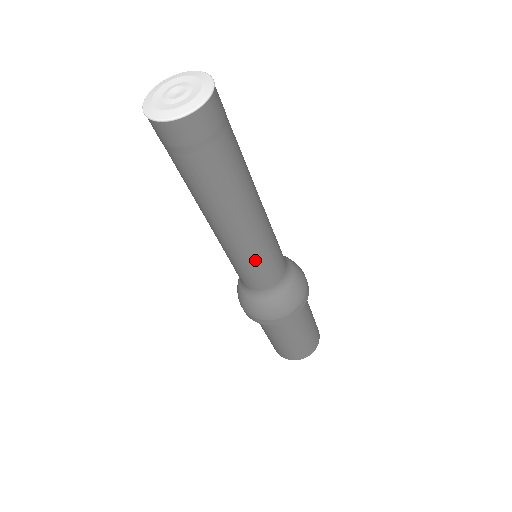
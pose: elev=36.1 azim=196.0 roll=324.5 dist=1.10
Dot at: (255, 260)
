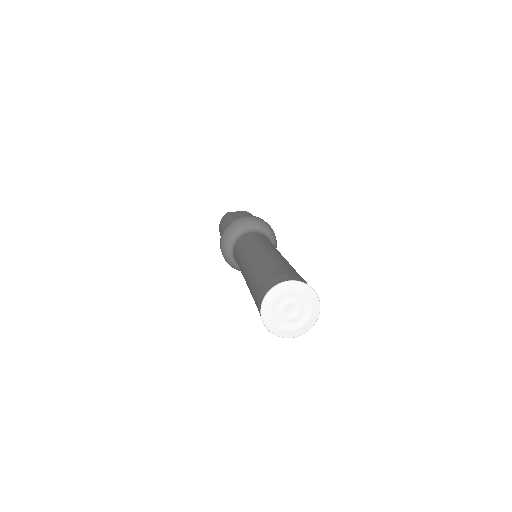
Dot at: occluded
